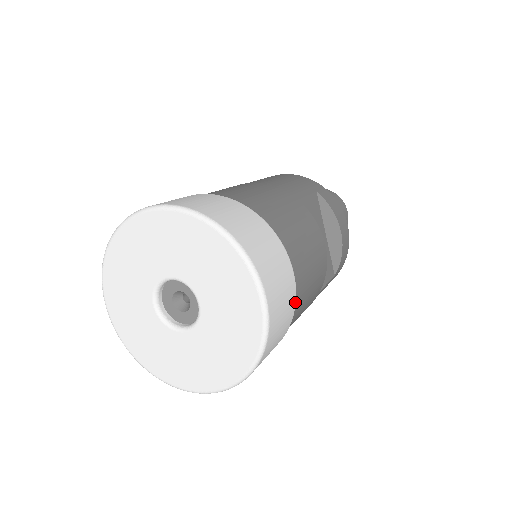
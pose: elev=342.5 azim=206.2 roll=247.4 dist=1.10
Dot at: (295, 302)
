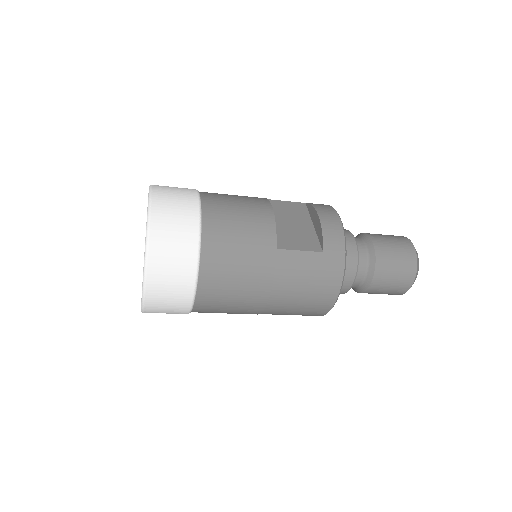
Dot at: (198, 218)
